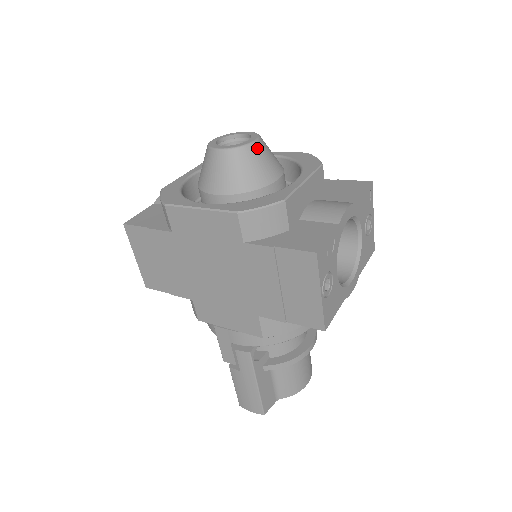
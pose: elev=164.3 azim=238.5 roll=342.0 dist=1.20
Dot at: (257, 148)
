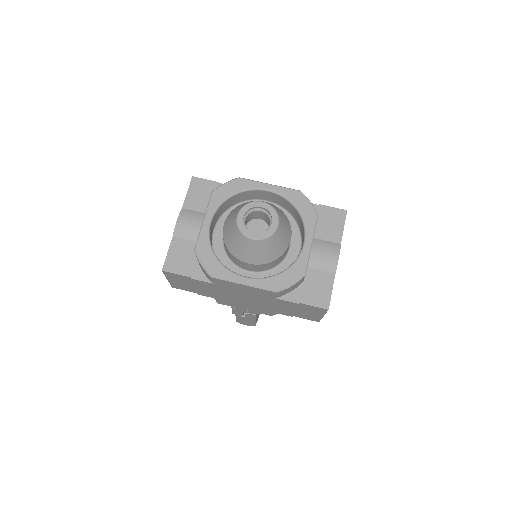
Dot at: (279, 230)
